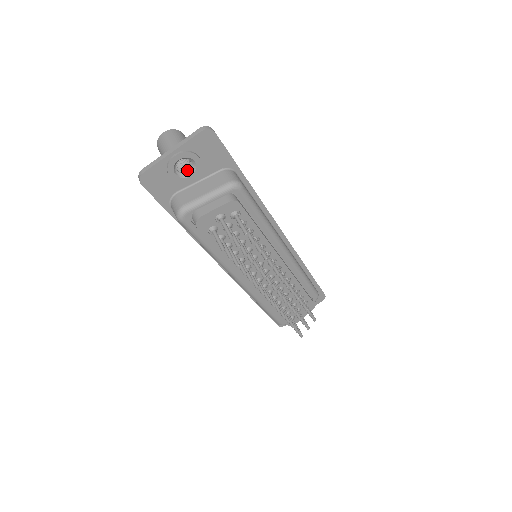
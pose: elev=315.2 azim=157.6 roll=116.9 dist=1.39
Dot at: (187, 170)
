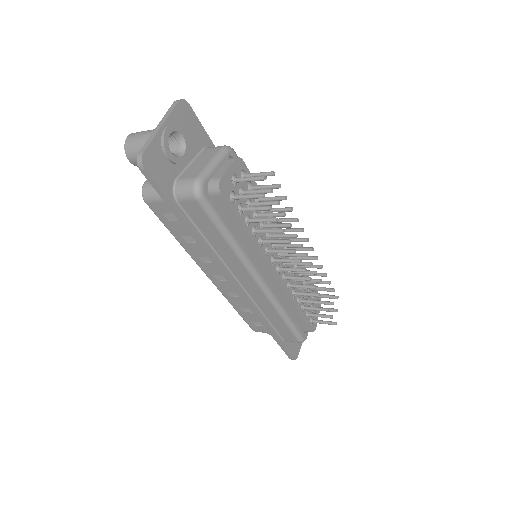
Dot at: (176, 152)
